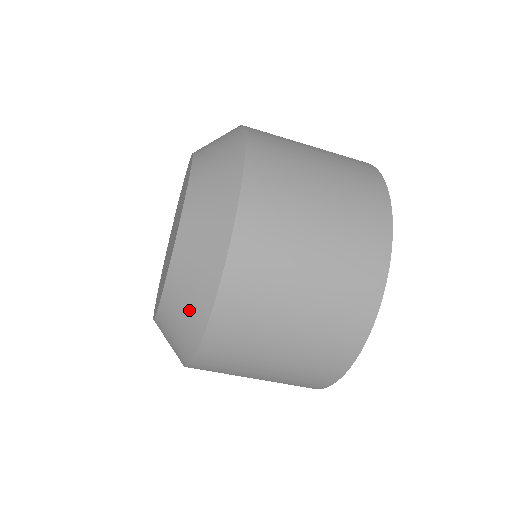
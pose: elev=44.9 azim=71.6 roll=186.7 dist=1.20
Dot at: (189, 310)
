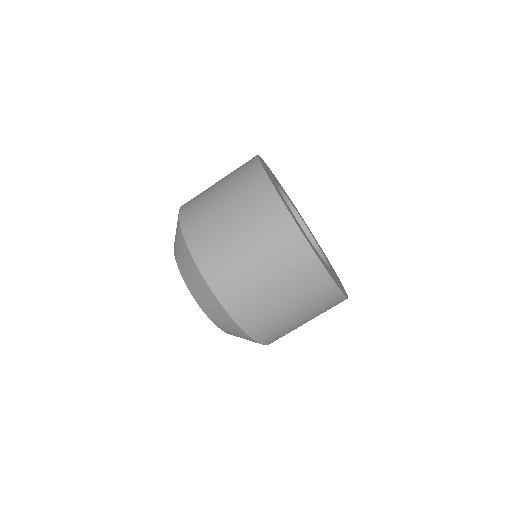
Dot at: (183, 255)
